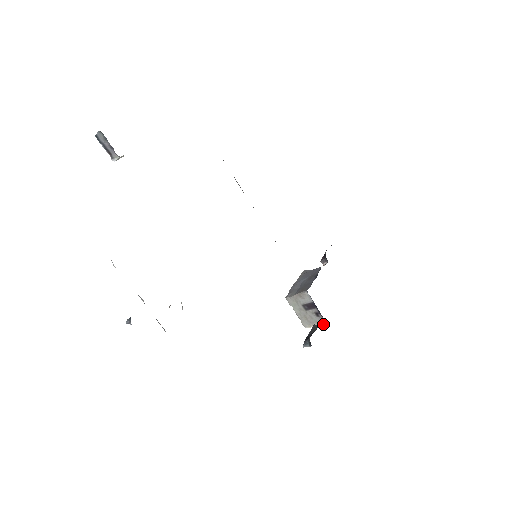
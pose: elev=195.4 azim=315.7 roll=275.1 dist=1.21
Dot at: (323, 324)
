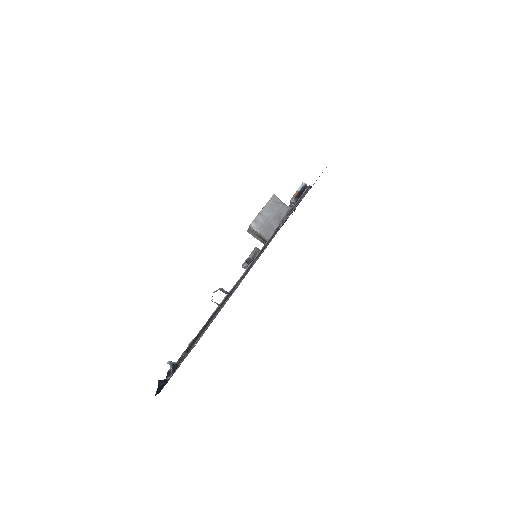
Dot at: (261, 242)
